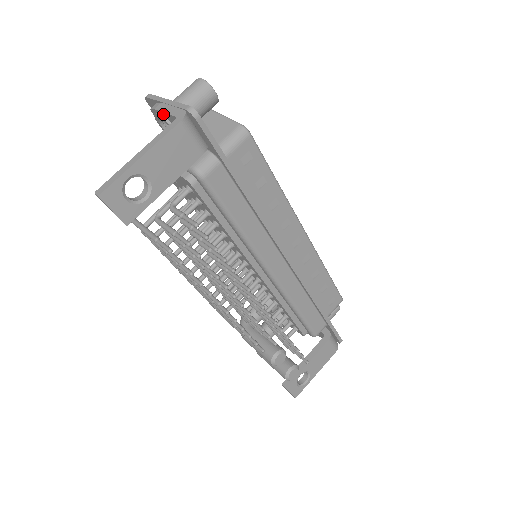
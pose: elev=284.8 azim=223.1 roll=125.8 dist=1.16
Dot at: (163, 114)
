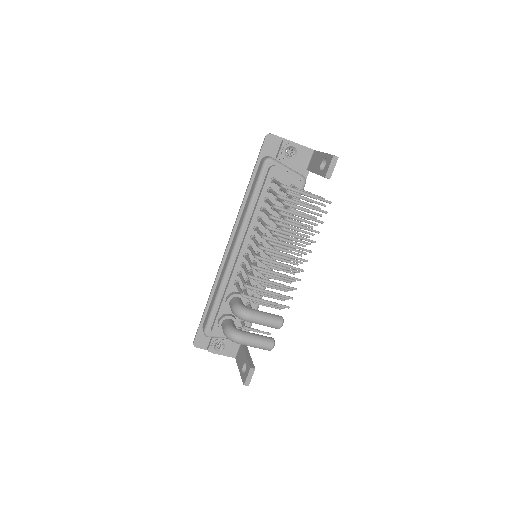
Dot at: (298, 145)
